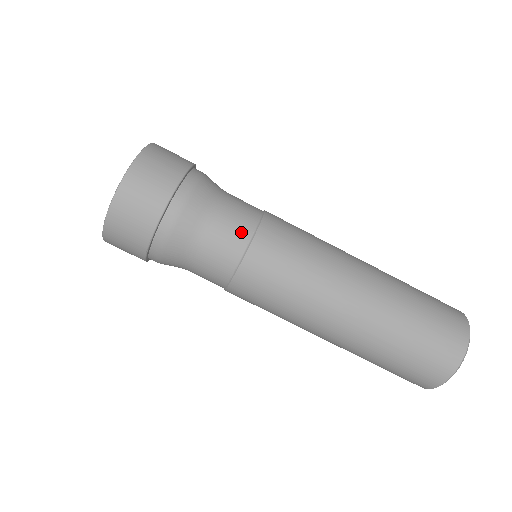
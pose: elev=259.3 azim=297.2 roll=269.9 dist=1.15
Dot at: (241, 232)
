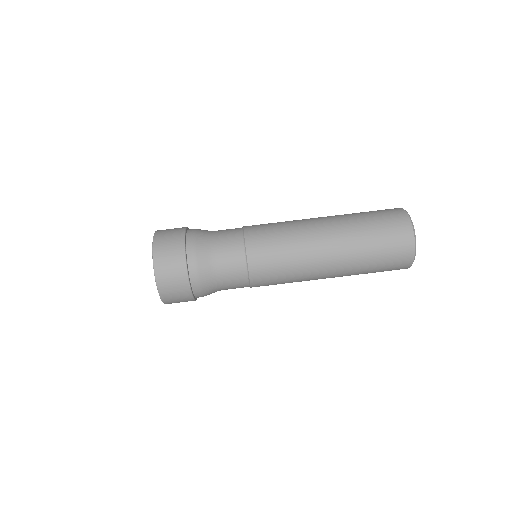
Dot at: (237, 252)
